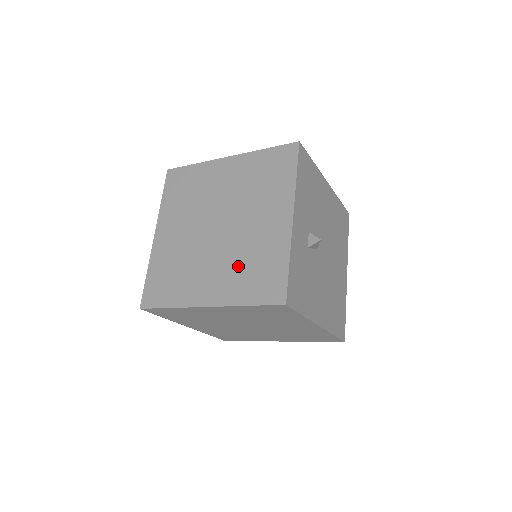
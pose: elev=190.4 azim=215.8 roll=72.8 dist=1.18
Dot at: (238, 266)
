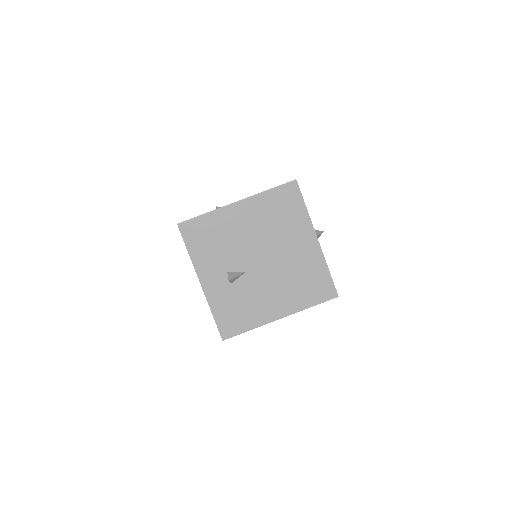
Dot at: occluded
